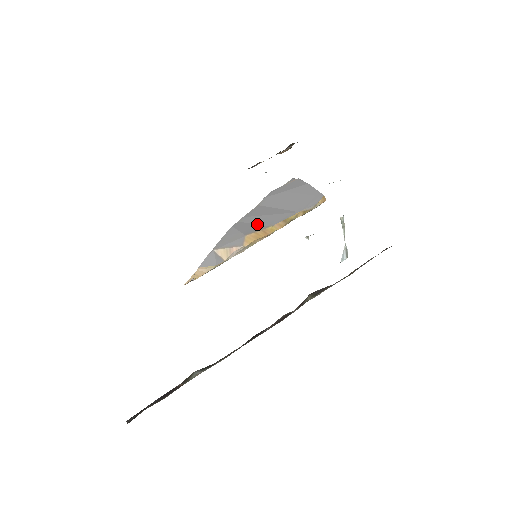
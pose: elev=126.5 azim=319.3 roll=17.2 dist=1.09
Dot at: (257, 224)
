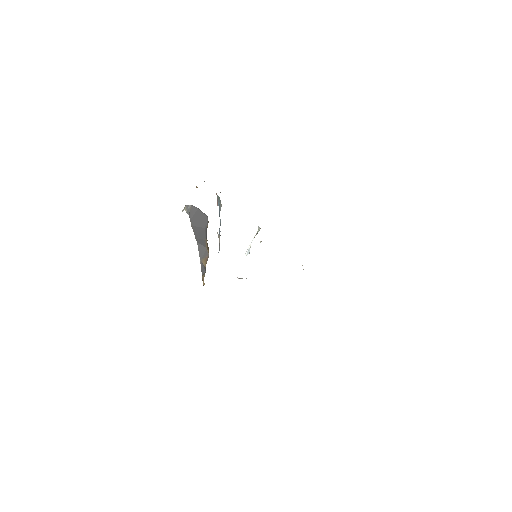
Dot at: (202, 239)
